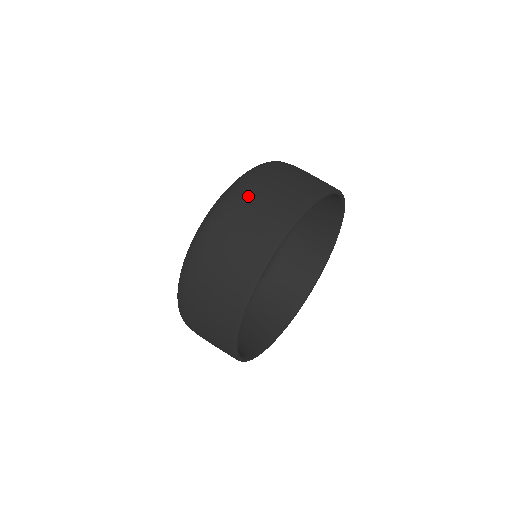
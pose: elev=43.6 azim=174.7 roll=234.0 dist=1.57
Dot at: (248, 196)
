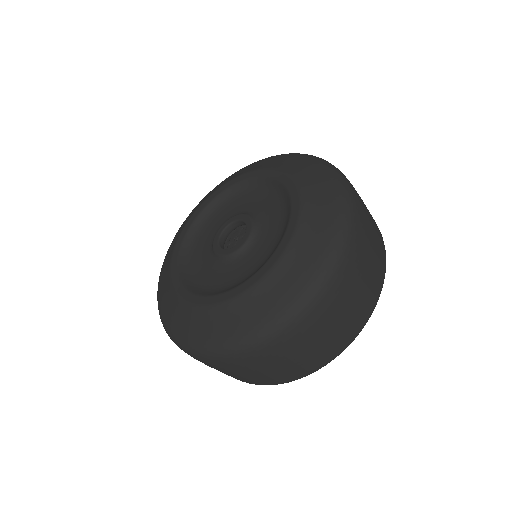
Dot at: (349, 283)
